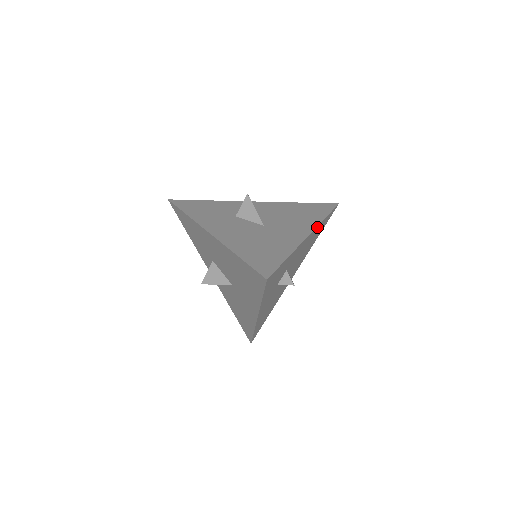
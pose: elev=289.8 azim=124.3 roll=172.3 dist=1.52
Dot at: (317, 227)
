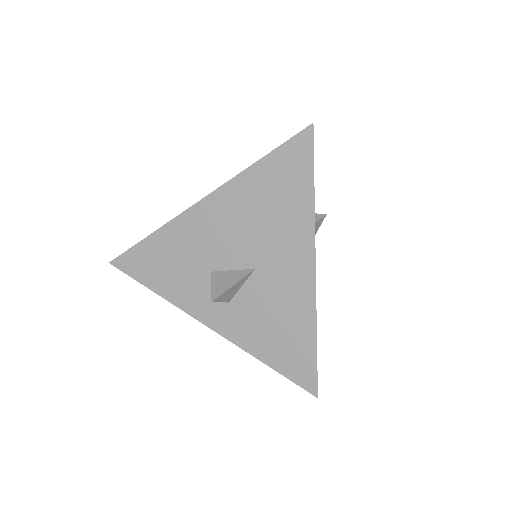
Dot at: occluded
